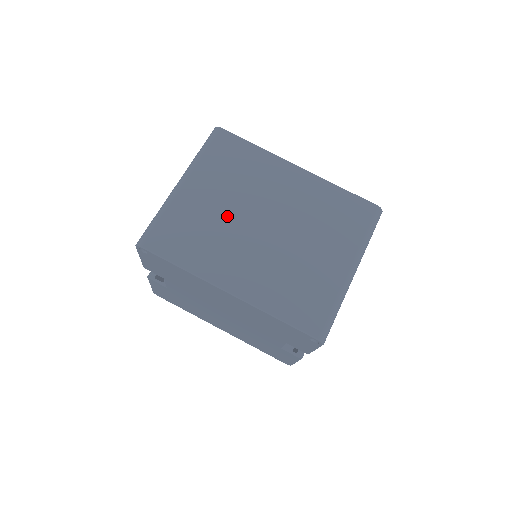
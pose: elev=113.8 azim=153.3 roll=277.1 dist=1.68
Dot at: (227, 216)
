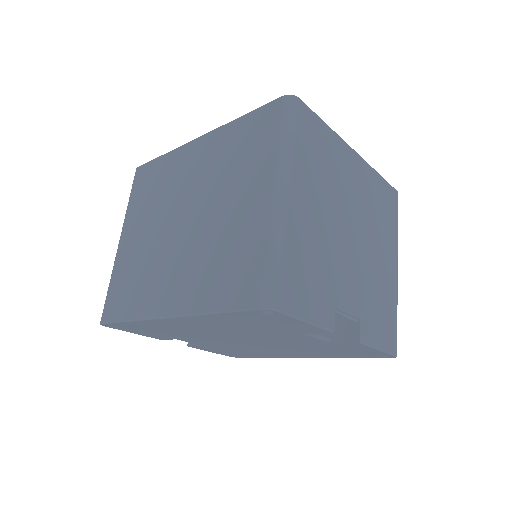
Dot at: (153, 241)
